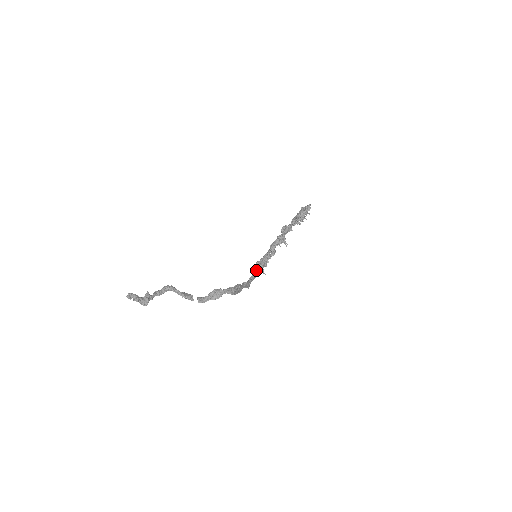
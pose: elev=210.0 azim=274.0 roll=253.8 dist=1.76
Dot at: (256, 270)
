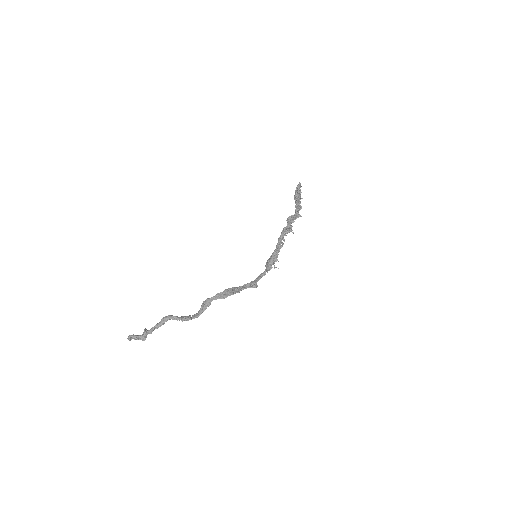
Dot at: (265, 269)
